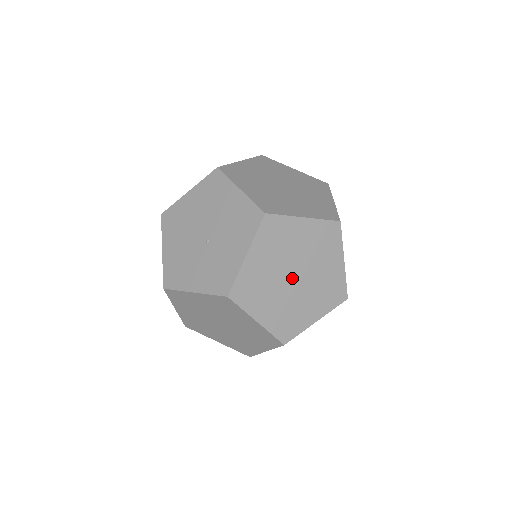
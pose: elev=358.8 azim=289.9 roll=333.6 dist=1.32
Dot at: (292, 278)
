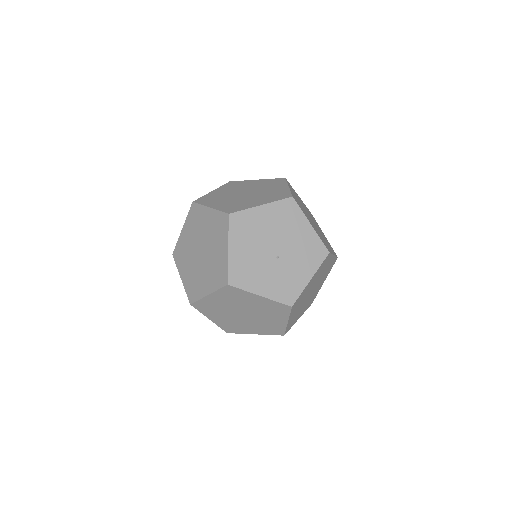
Dot at: (310, 293)
